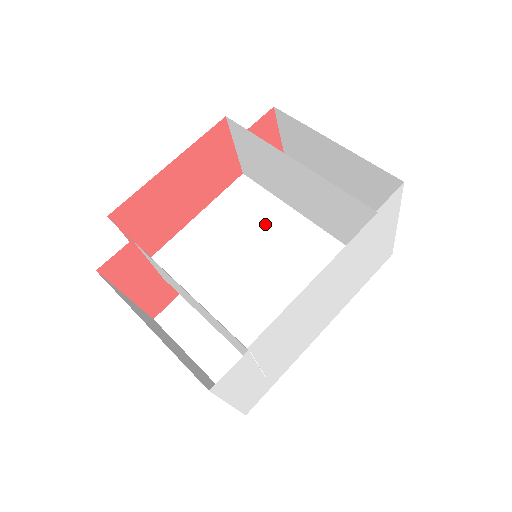
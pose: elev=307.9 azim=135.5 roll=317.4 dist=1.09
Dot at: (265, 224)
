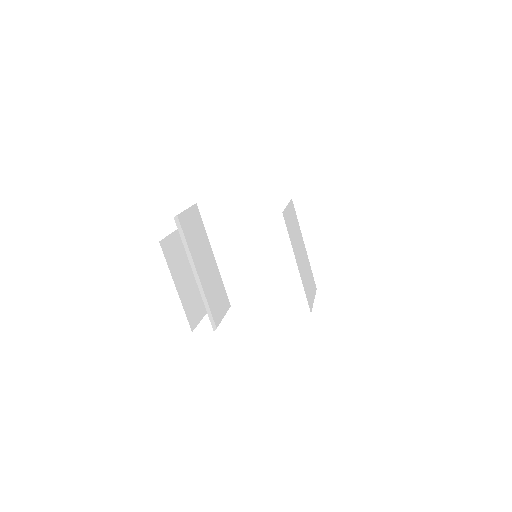
Dot at: (278, 227)
